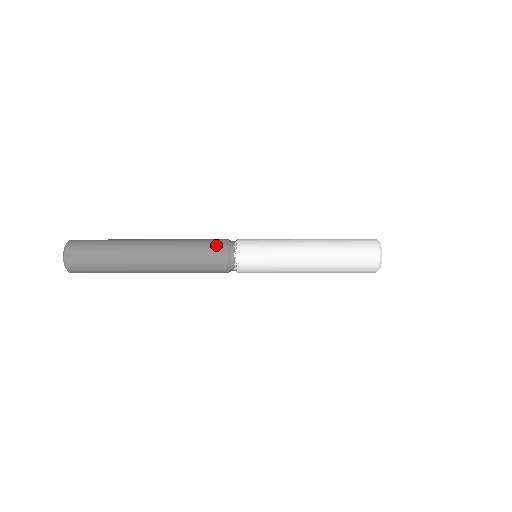
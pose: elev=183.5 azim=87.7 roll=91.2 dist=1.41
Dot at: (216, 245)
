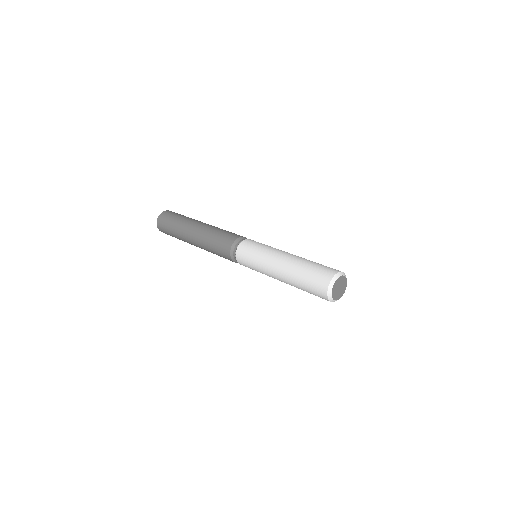
Dot at: (232, 236)
